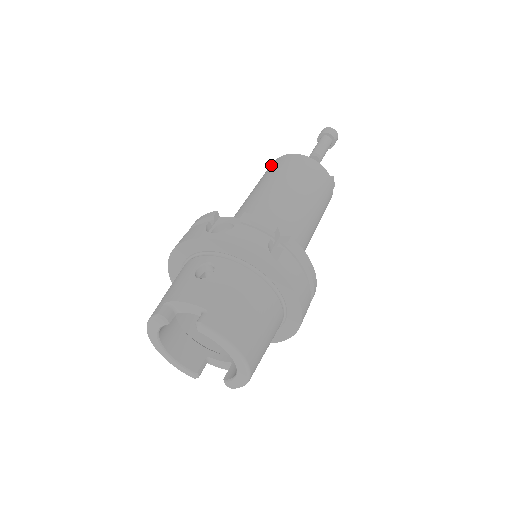
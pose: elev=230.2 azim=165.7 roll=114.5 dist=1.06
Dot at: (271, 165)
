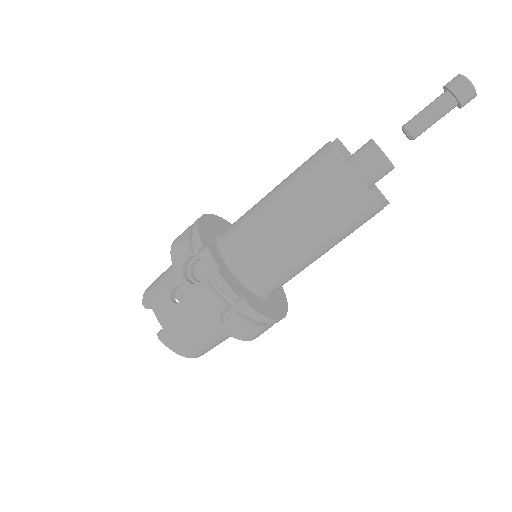
Dot at: (319, 155)
